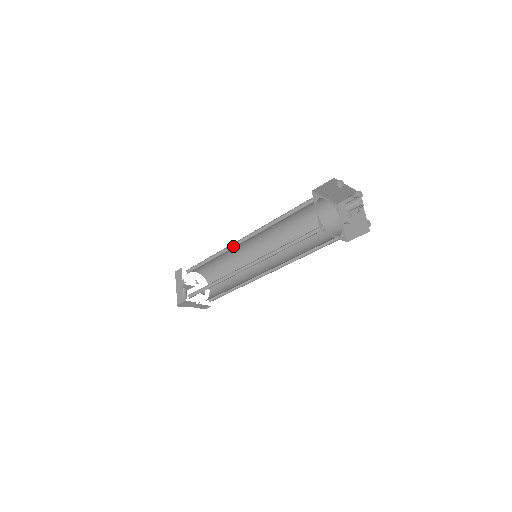
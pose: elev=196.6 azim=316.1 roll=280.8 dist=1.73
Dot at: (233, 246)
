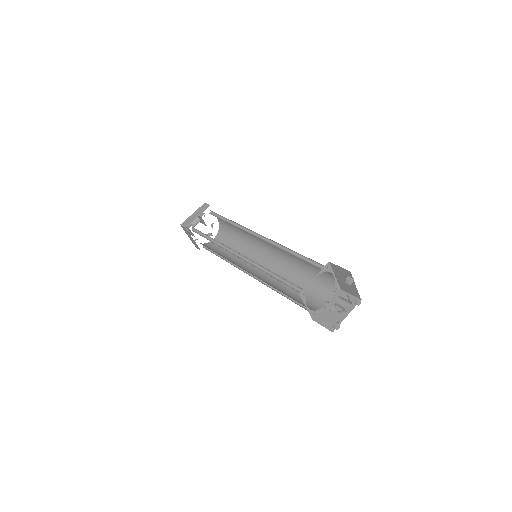
Dot at: (251, 232)
